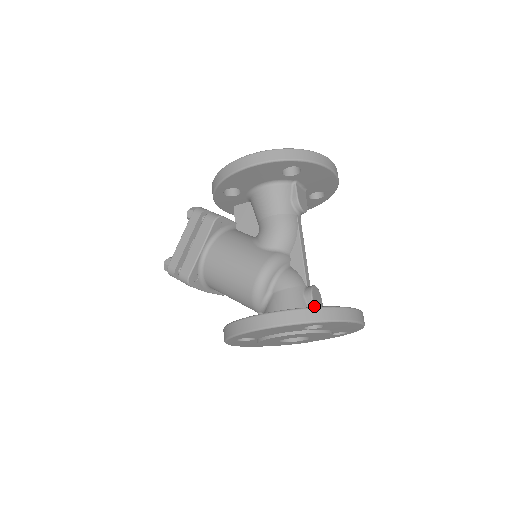
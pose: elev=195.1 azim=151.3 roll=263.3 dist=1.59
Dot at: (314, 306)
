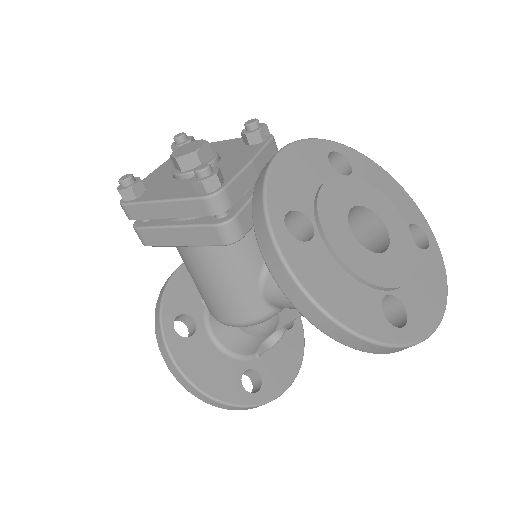
Dot at: occluded
